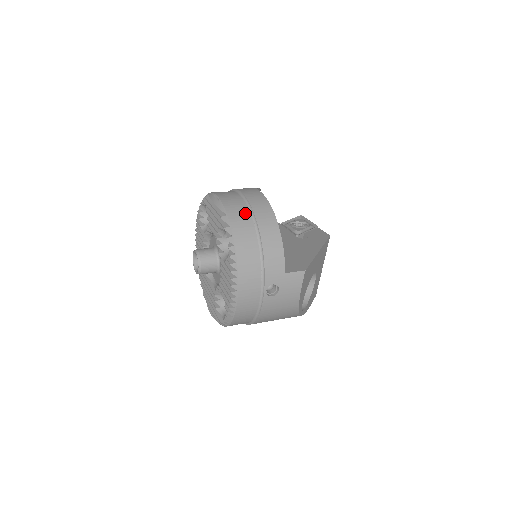
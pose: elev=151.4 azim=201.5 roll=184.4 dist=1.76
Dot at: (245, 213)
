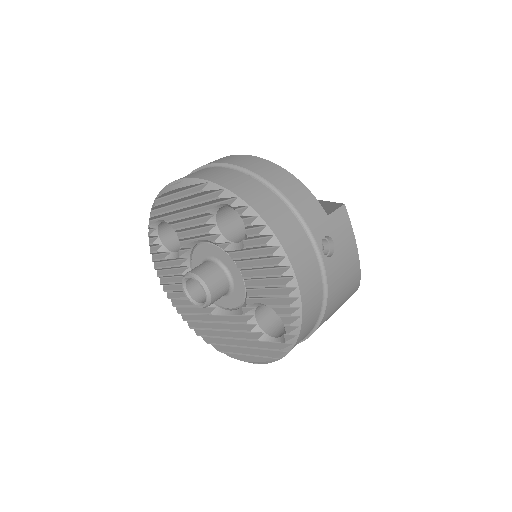
Dot at: (229, 172)
